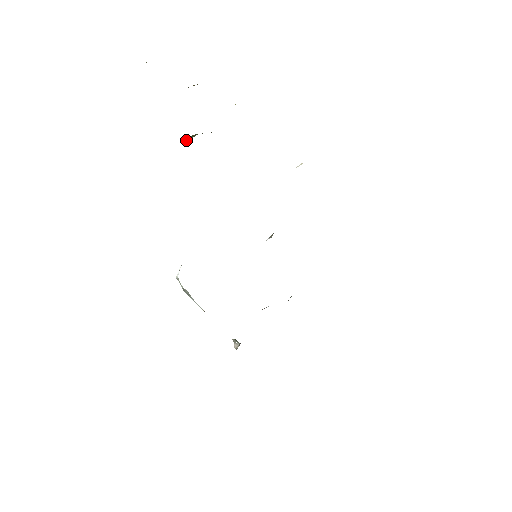
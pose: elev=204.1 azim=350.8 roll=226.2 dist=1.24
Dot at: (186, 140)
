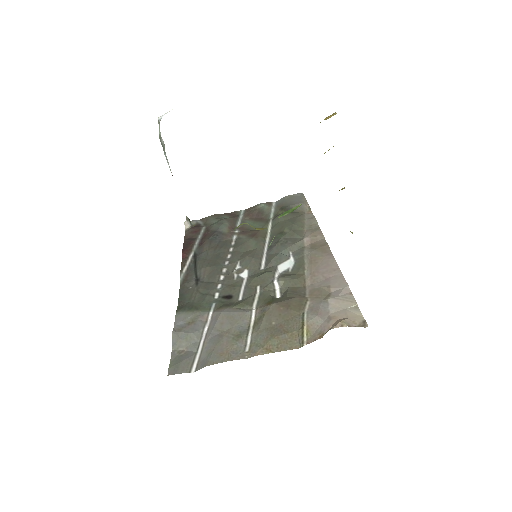
Dot at: occluded
